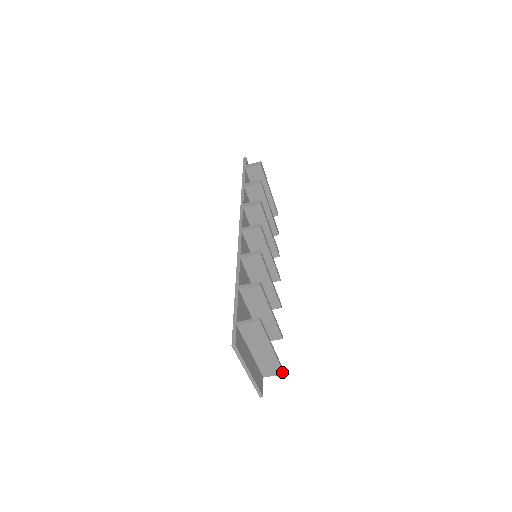
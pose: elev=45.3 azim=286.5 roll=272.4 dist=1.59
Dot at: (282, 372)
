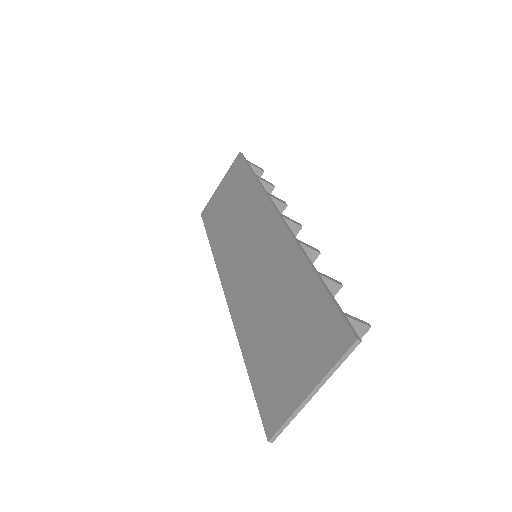
Dot at: occluded
